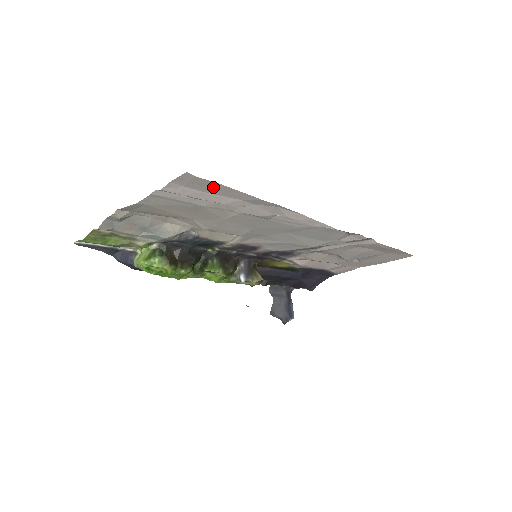
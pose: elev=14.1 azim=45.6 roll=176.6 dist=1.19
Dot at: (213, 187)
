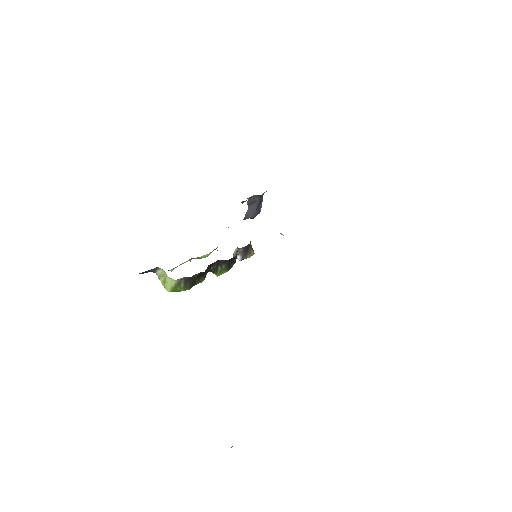
Dot at: occluded
